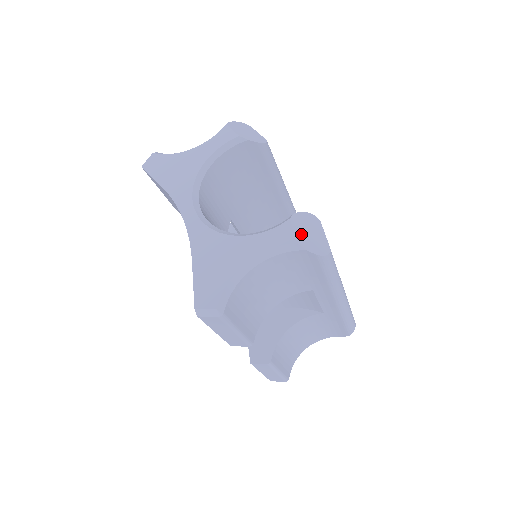
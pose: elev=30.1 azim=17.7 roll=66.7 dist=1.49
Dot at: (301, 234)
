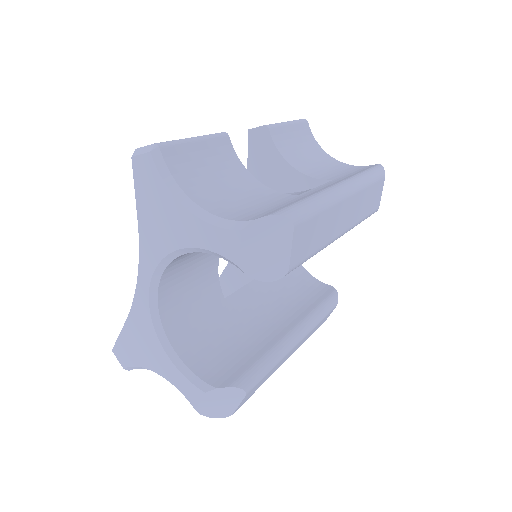
Dot at: (207, 404)
